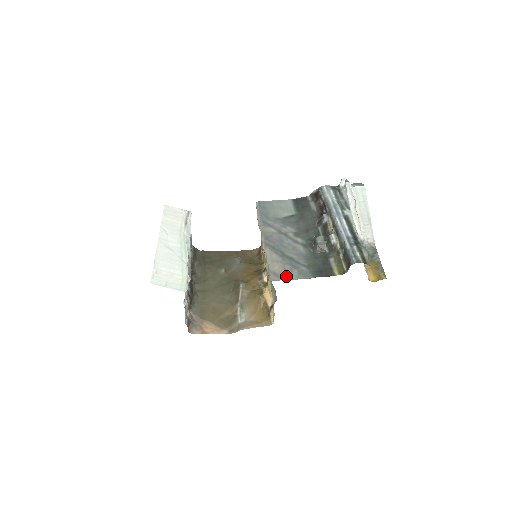
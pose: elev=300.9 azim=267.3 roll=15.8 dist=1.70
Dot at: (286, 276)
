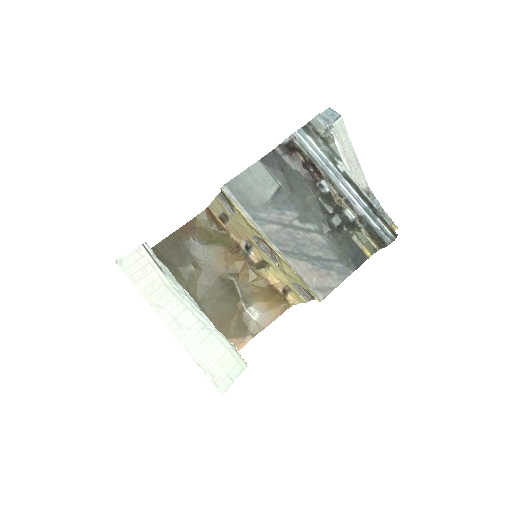
Dot at: (330, 285)
